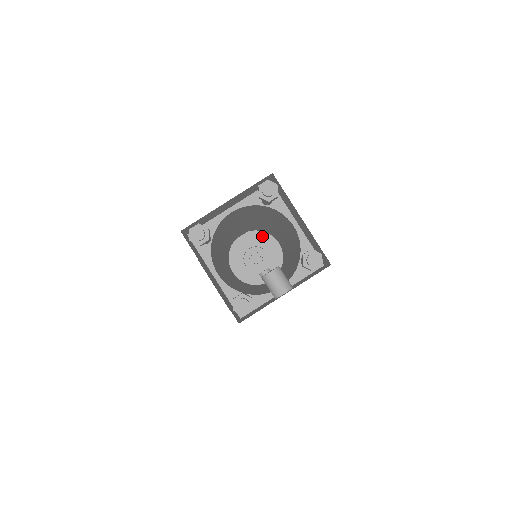
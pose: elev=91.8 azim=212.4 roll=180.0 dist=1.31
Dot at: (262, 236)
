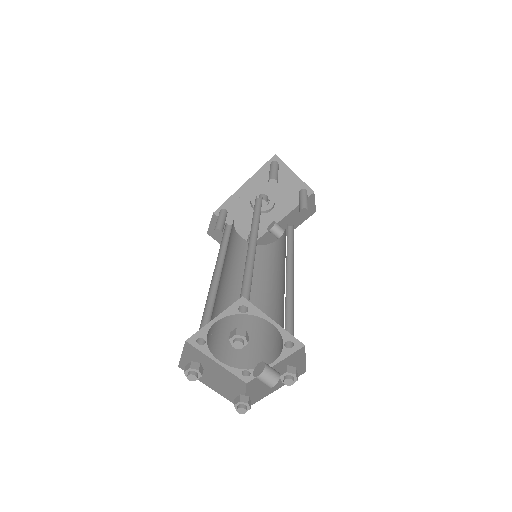
Dot at: (263, 181)
